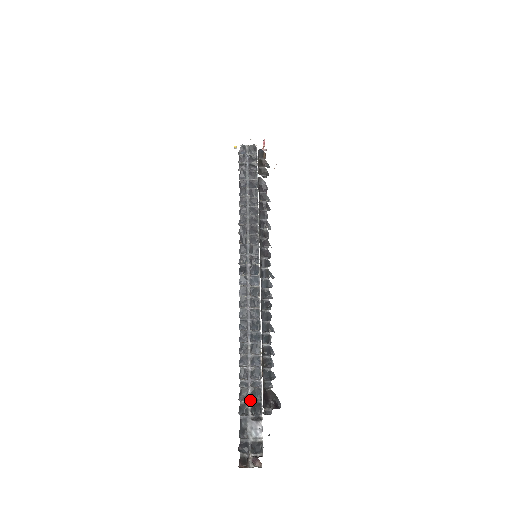
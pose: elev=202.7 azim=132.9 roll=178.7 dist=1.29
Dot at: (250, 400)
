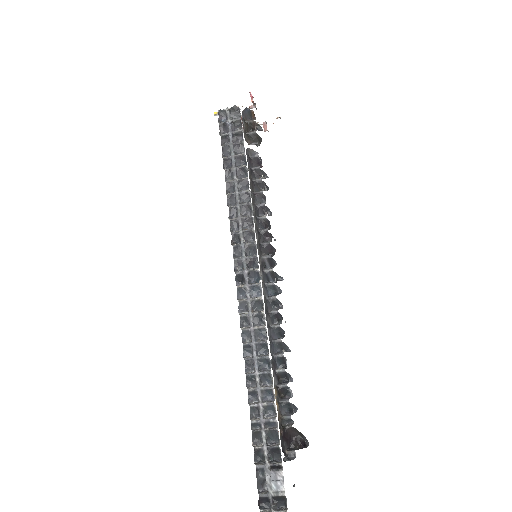
Dot at: (265, 445)
